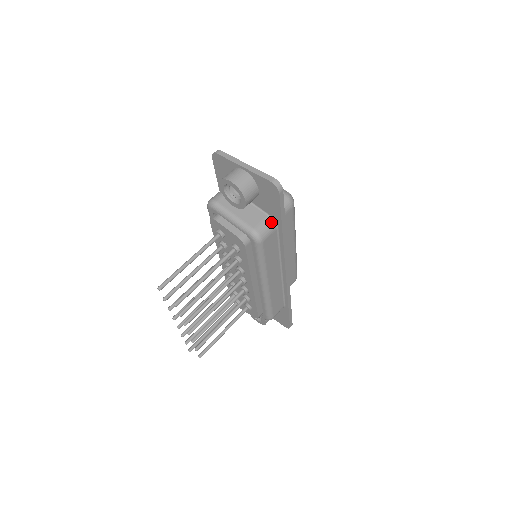
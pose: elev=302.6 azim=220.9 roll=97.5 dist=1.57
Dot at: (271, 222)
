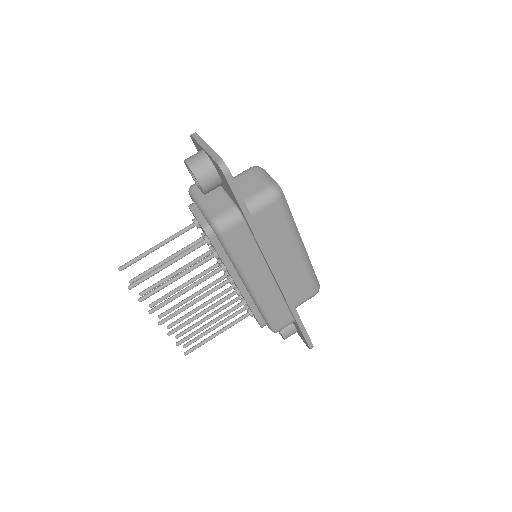
Dot at: (236, 212)
